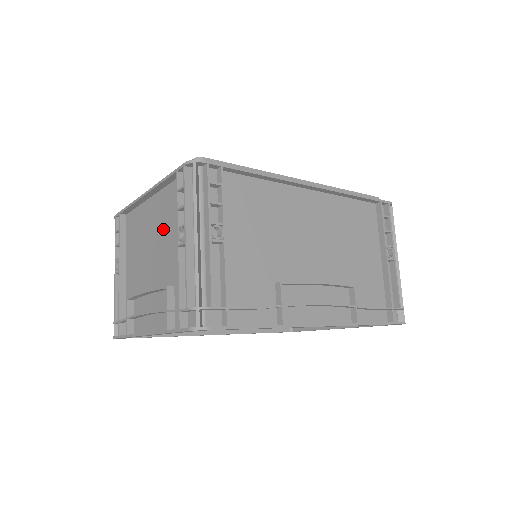
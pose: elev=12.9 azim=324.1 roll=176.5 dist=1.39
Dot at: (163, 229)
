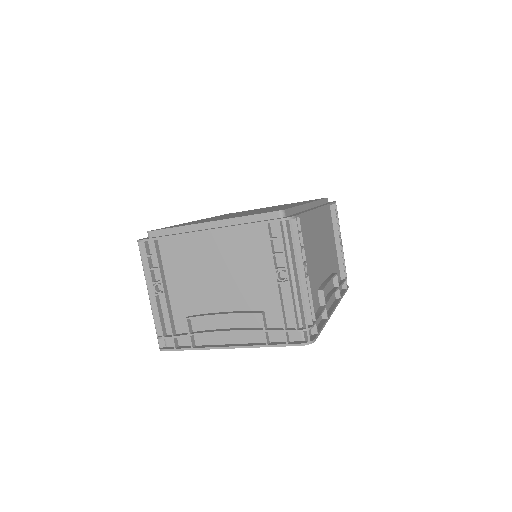
Dot at: (238, 263)
